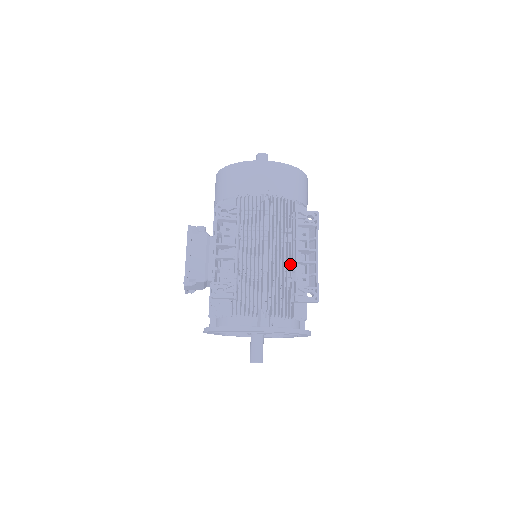
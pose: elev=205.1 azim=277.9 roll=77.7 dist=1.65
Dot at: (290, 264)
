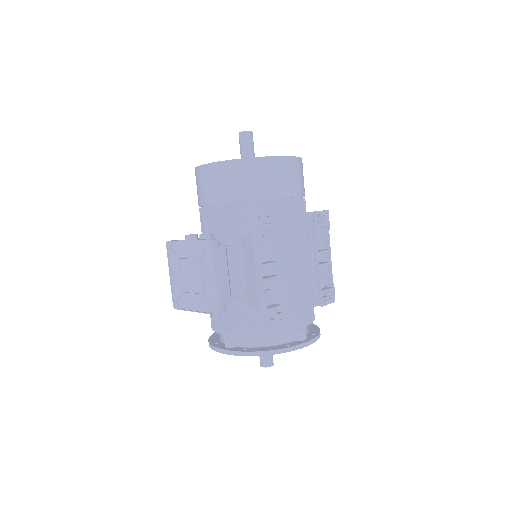
Dot at: occluded
